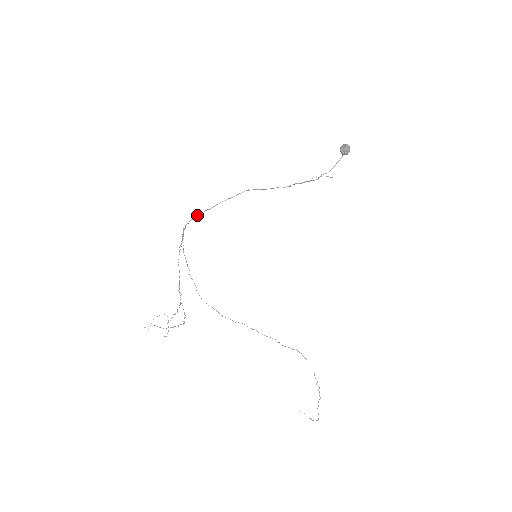
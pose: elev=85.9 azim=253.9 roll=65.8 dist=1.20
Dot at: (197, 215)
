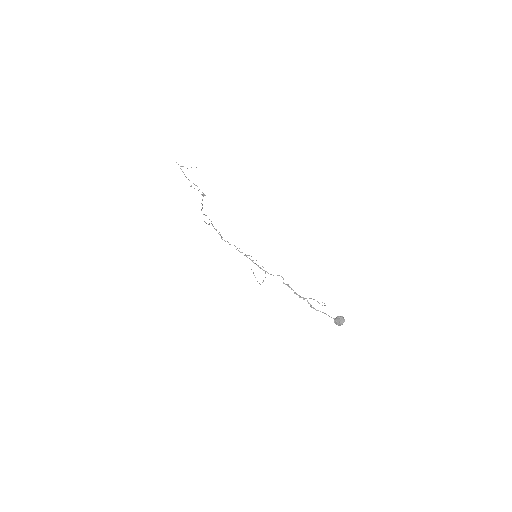
Dot at: occluded
